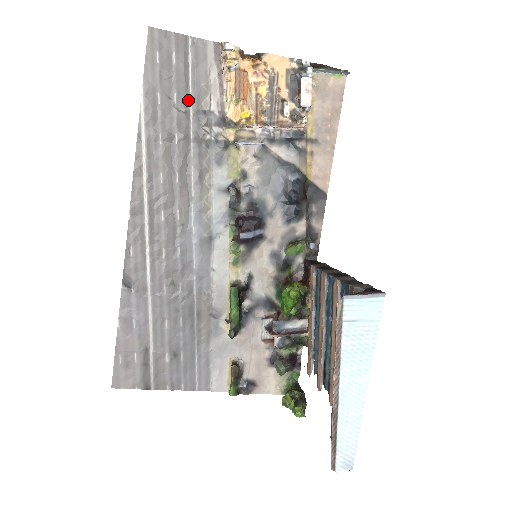
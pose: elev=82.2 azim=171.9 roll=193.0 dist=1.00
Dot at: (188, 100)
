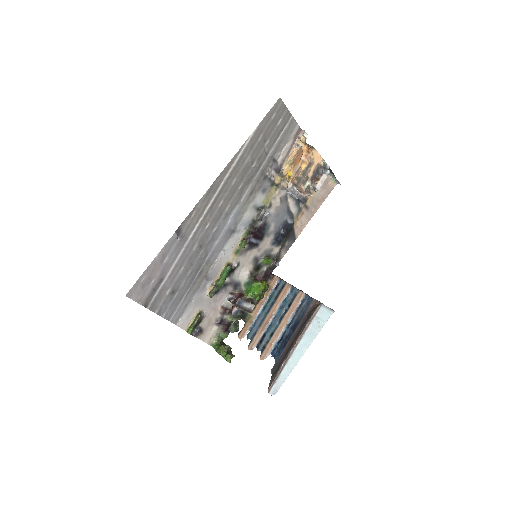
Dot at: (271, 148)
